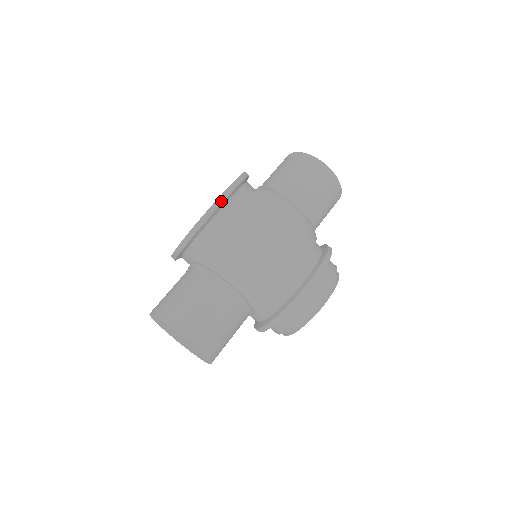
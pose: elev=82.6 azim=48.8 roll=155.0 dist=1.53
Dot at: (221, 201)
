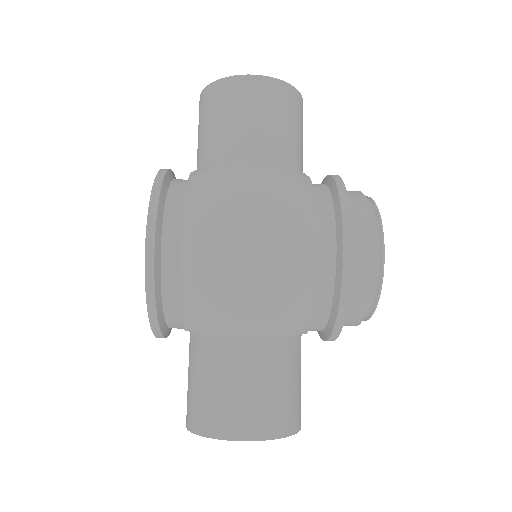
Dot at: (152, 243)
